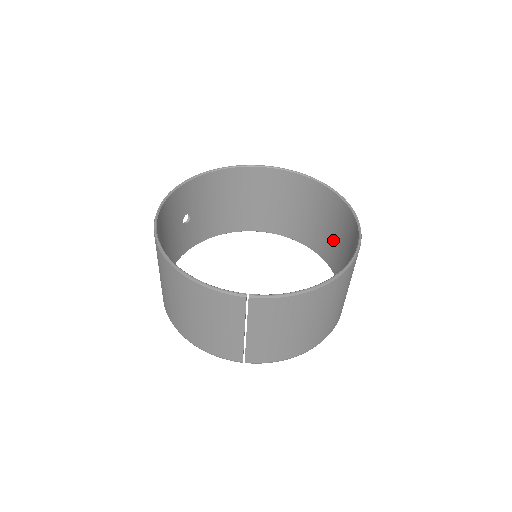
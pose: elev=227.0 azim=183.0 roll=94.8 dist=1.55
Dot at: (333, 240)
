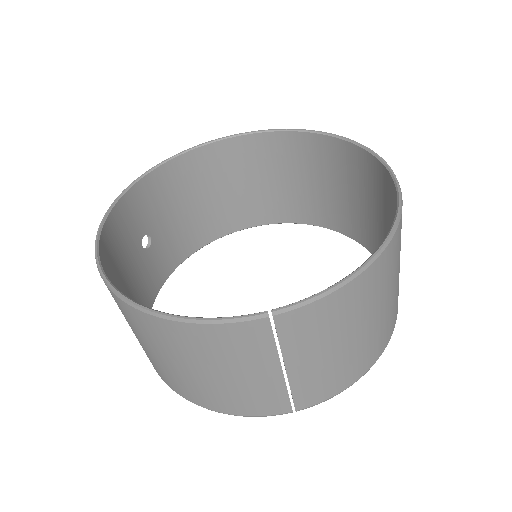
Dot at: (347, 202)
